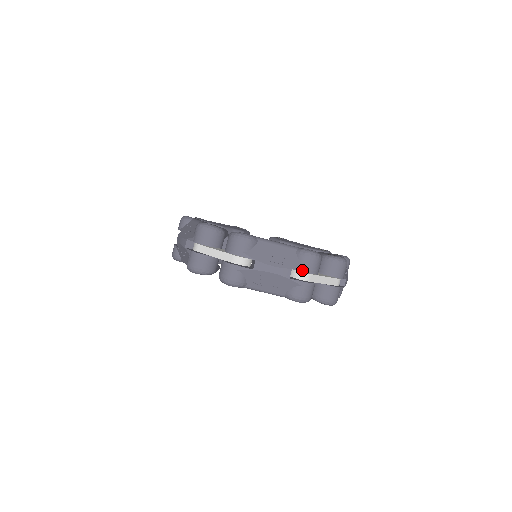
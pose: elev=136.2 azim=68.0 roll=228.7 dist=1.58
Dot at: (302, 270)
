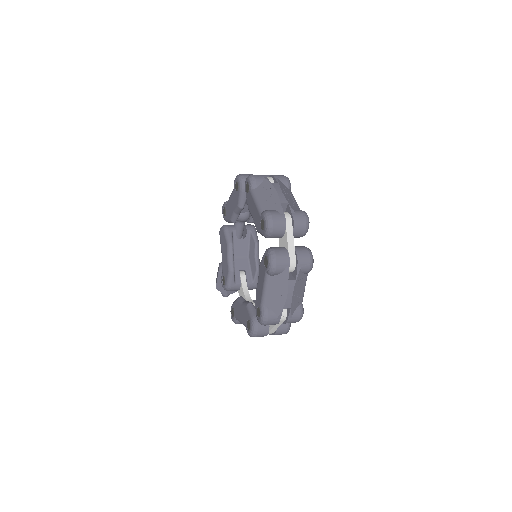
Dot at: (292, 210)
